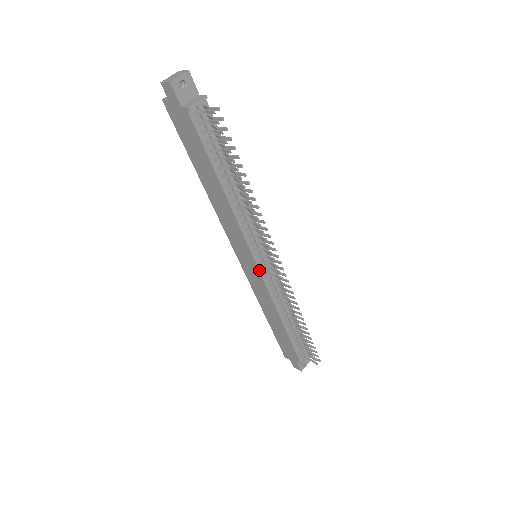
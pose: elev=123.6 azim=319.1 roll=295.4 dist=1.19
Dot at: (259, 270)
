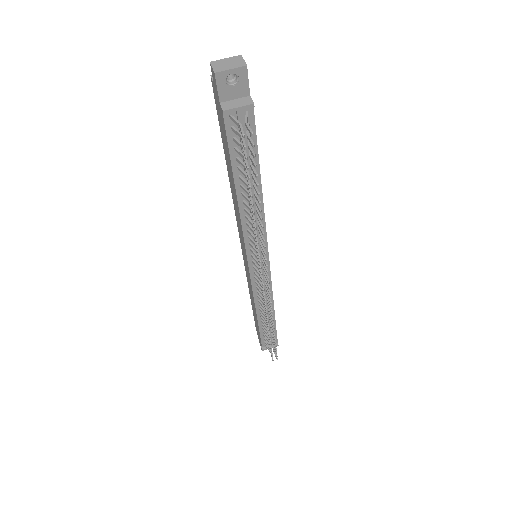
Dot at: (250, 272)
